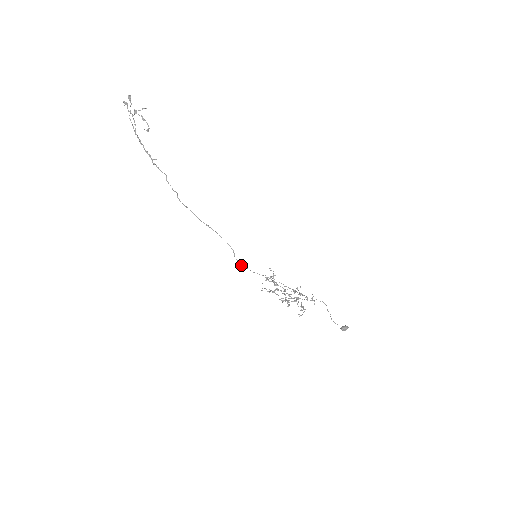
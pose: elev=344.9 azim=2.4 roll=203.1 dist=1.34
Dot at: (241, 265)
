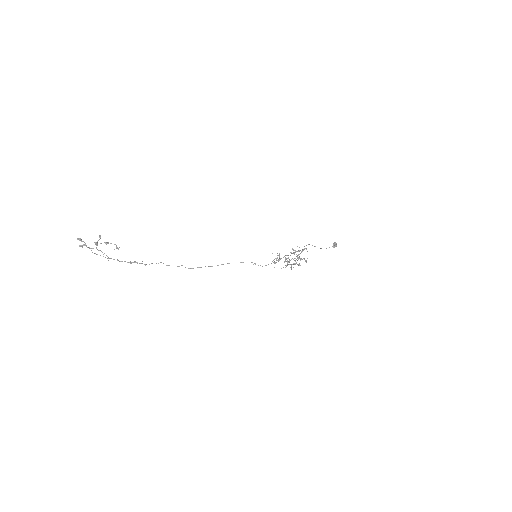
Dot at: occluded
